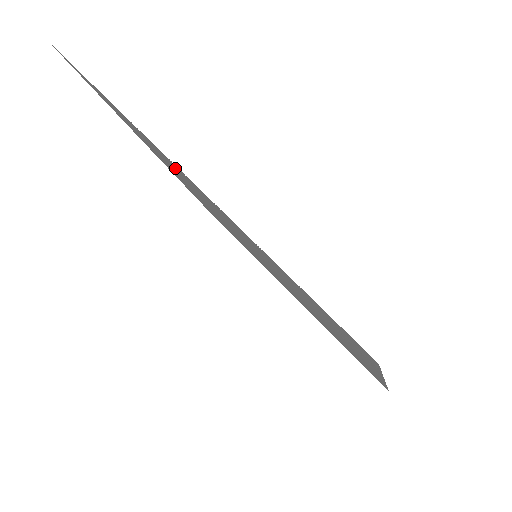
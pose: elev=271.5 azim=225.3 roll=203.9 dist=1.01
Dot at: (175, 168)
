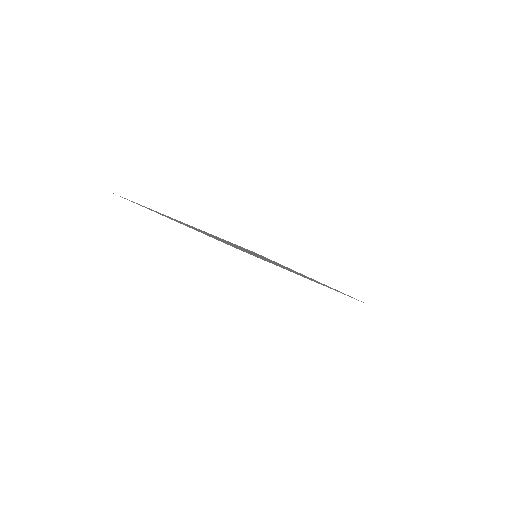
Dot at: occluded
